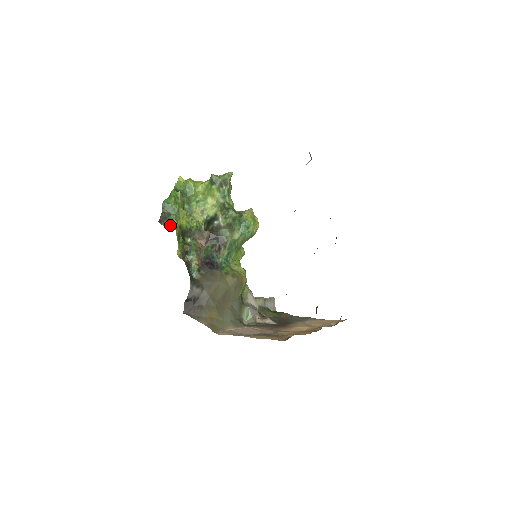
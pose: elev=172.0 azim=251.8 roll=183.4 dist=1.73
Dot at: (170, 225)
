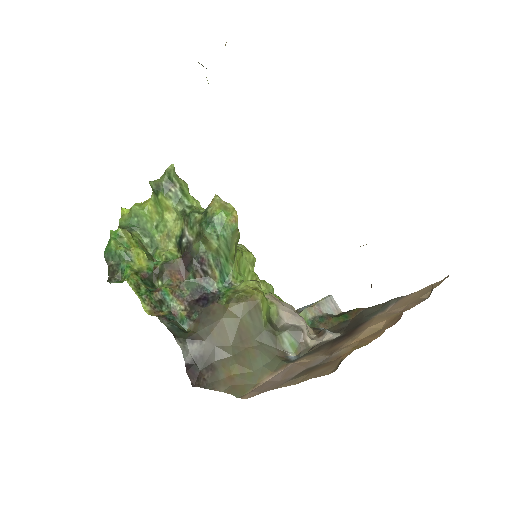
Dot at: (124, 277)
